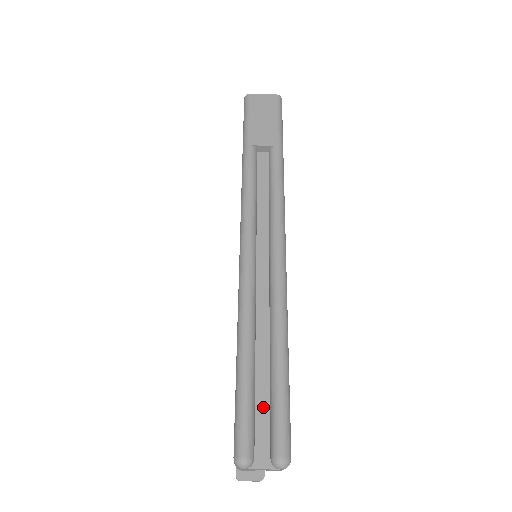
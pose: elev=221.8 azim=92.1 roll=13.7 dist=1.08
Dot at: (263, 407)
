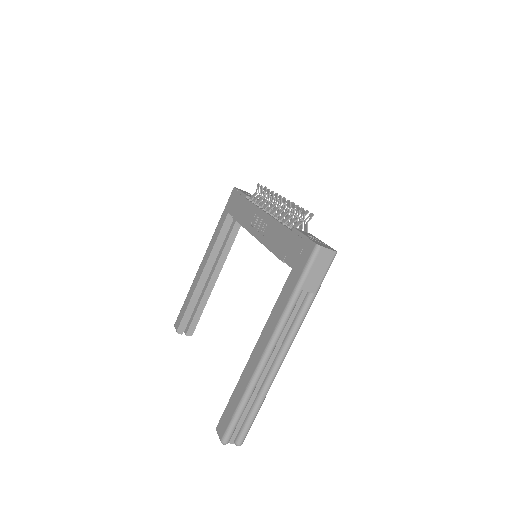
Dot at: (240, 423)
